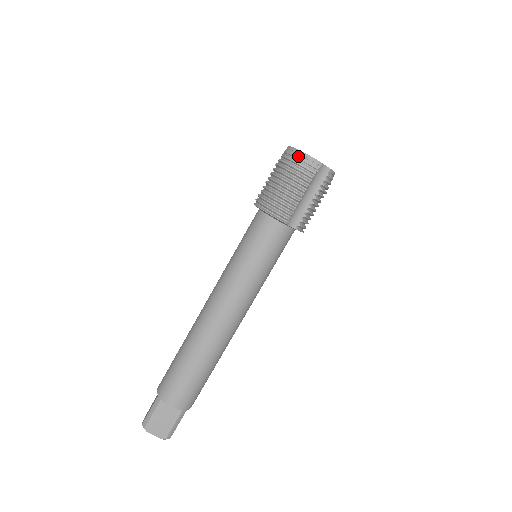
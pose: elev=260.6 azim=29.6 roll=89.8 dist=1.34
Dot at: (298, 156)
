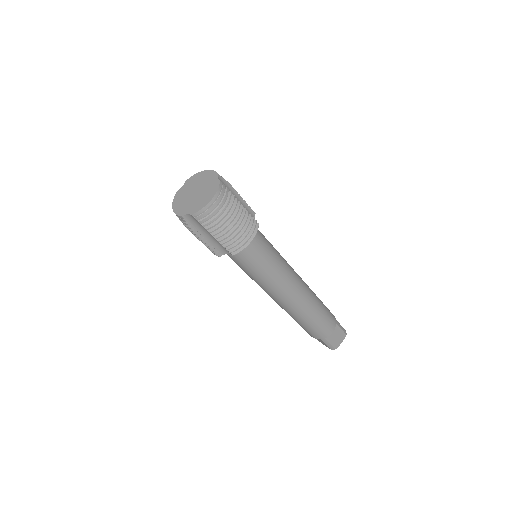
Dot at: occluded
